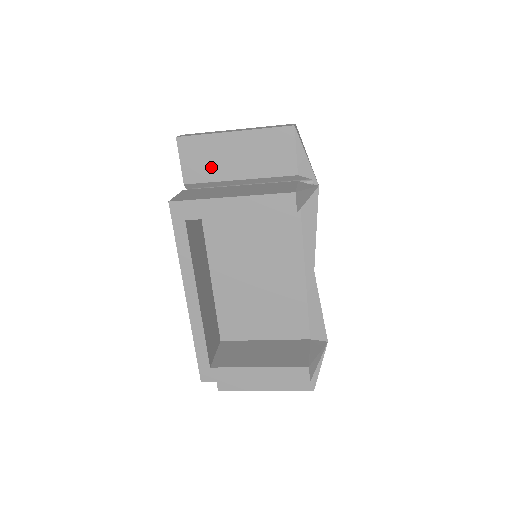
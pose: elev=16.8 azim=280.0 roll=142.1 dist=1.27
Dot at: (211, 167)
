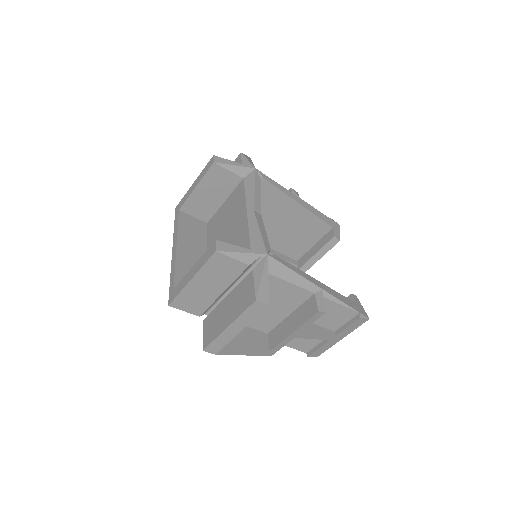
Dot at: occluded
